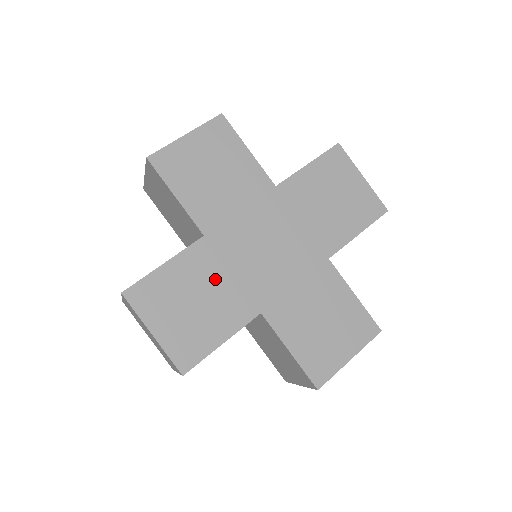
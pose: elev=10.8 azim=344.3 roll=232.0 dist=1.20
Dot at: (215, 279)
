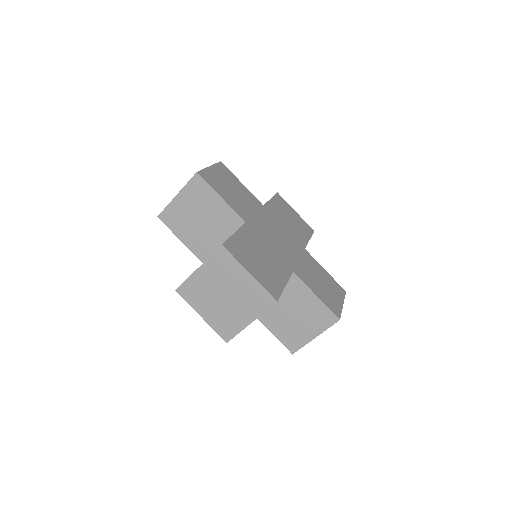
Dot at: (248, 204)
